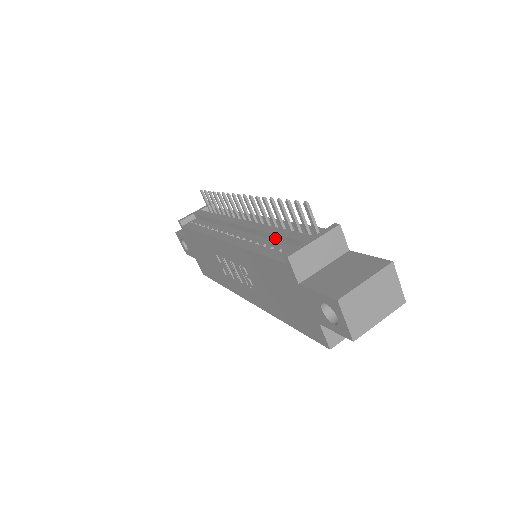
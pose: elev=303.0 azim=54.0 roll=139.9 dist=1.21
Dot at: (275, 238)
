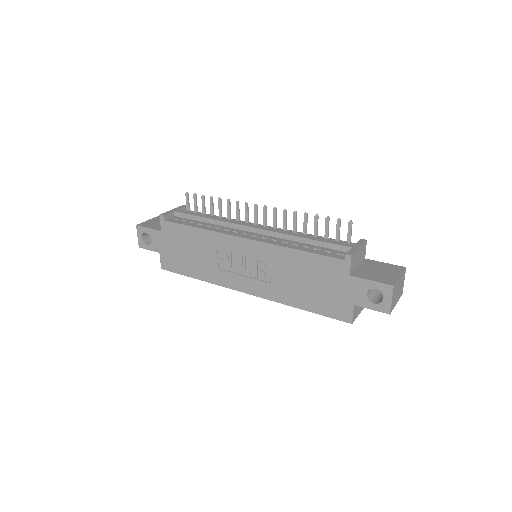
Dot at: (312, 242)
